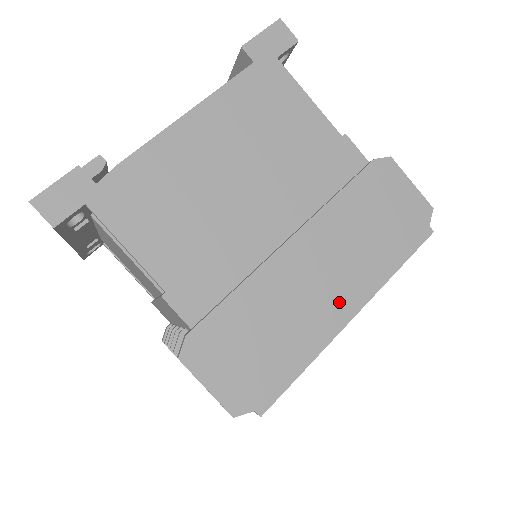
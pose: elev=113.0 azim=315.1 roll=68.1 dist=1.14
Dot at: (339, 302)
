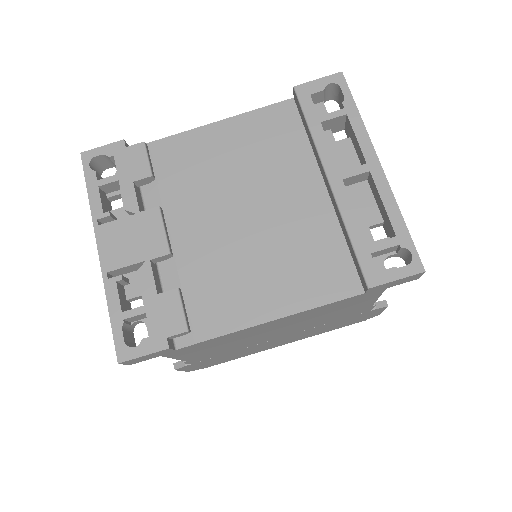
Dot at: occluded
